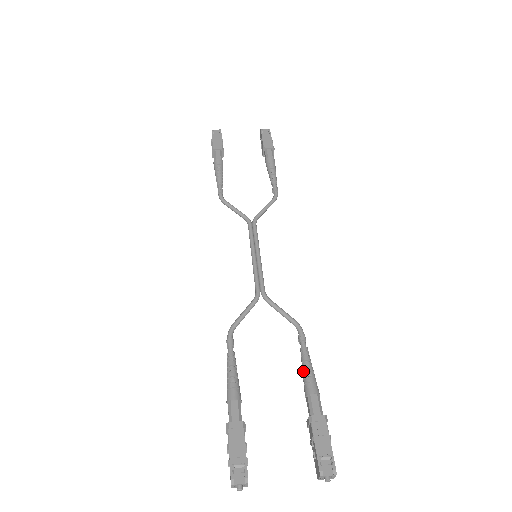
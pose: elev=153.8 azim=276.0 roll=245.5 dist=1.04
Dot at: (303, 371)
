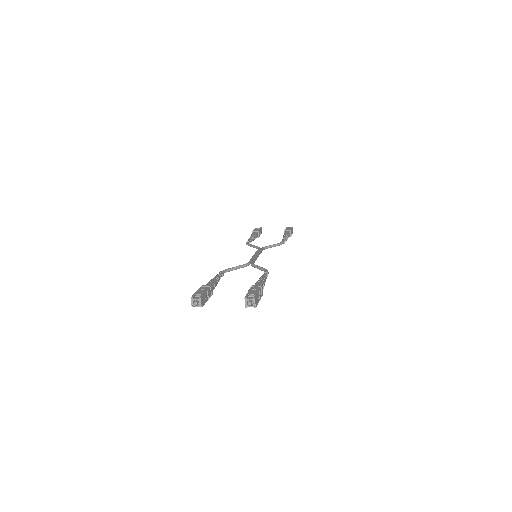
Dot at: occluded
